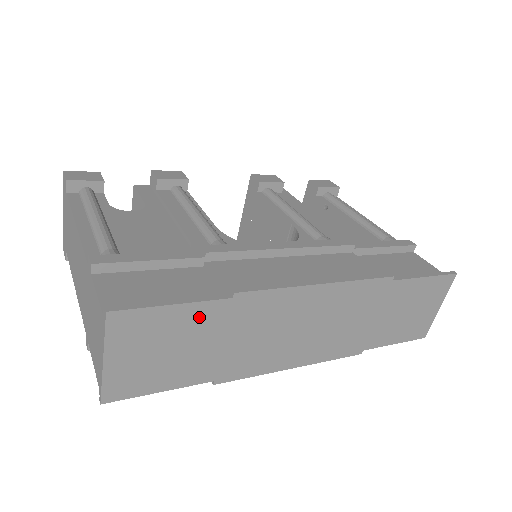
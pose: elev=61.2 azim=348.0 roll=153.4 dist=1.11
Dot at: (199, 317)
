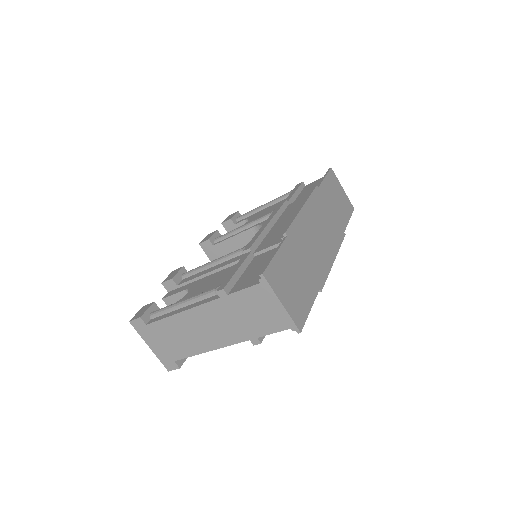
Dot at: (287, 255)
